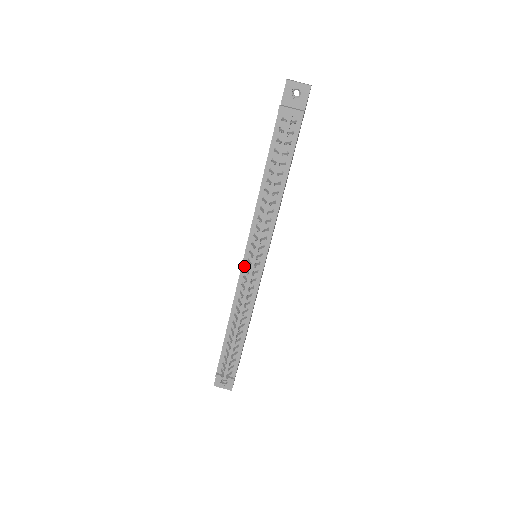
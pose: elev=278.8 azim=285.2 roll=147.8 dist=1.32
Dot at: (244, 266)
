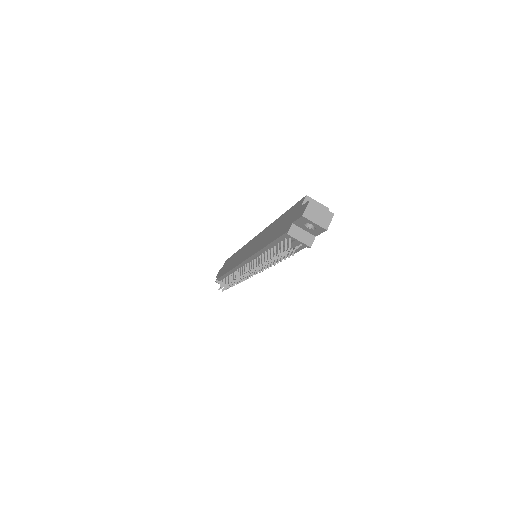
Dot at: (242, 265)
